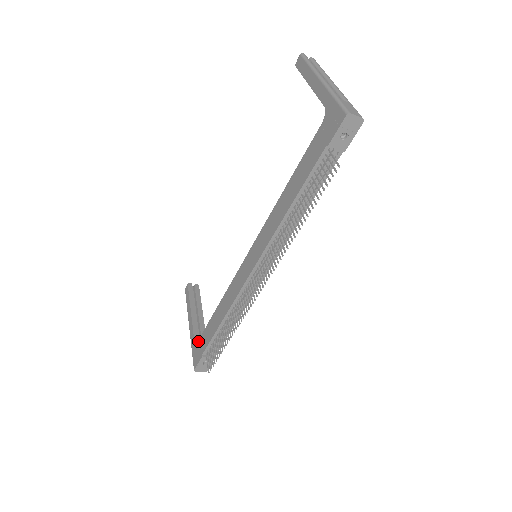
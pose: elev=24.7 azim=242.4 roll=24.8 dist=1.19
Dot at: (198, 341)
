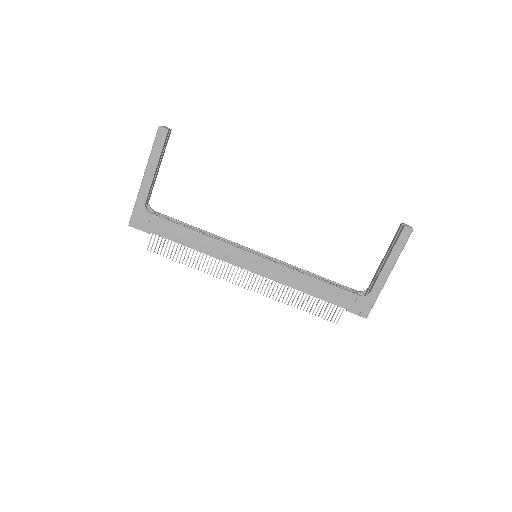
Dot at: (151, 215)
